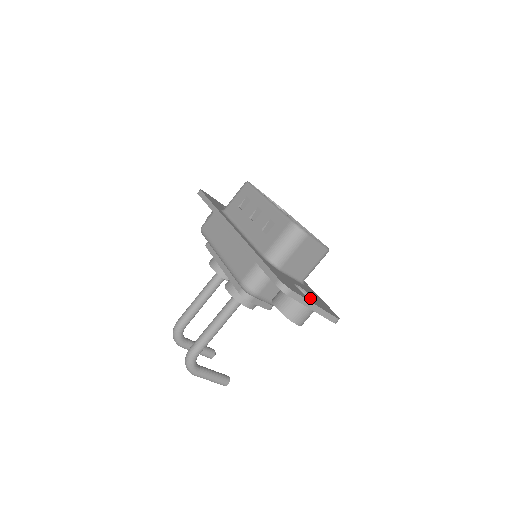
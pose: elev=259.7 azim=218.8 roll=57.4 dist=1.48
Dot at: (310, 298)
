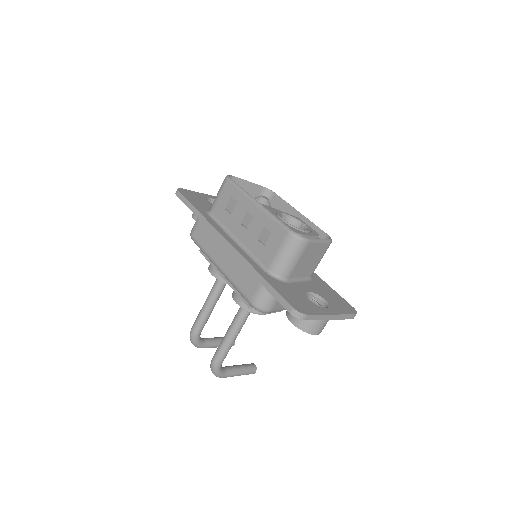
Dot at: (324, 302)
